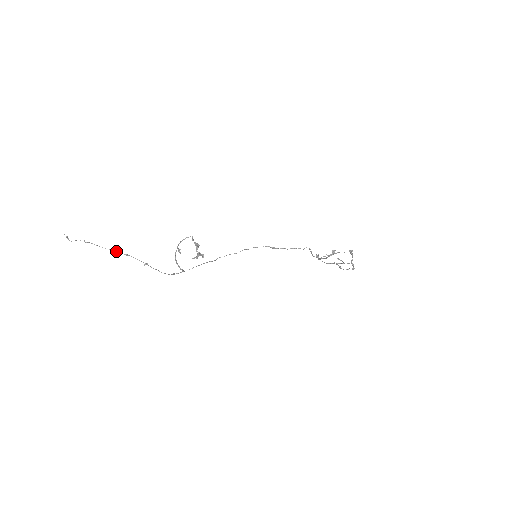
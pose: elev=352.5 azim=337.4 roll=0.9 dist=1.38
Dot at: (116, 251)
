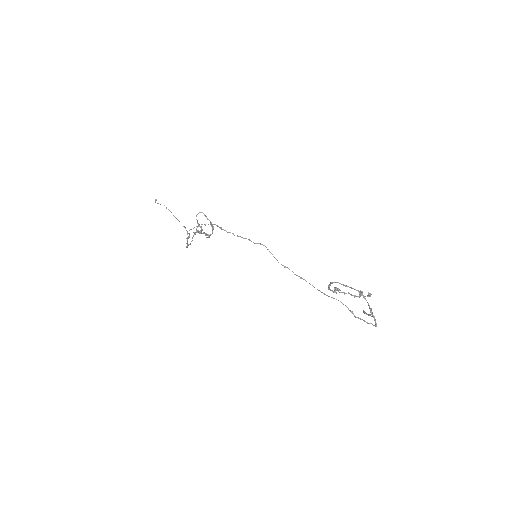
Dot at: occluded
